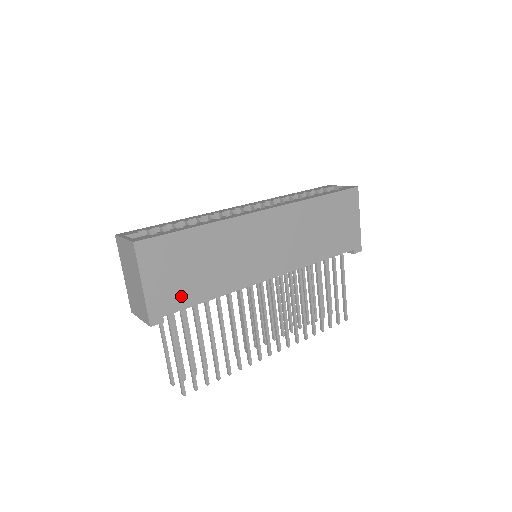
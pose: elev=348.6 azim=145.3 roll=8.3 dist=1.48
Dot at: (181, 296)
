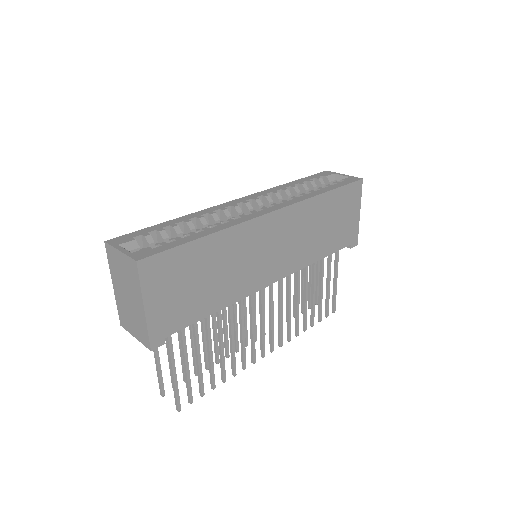
Dot at: (184, 314)
